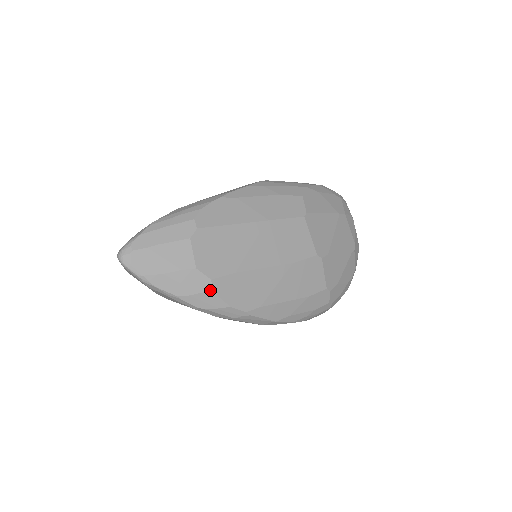
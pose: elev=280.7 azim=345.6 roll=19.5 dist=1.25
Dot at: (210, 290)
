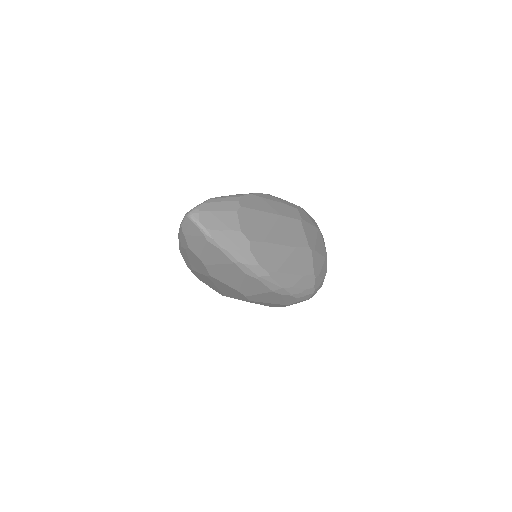
Dot at: (248, 249)
